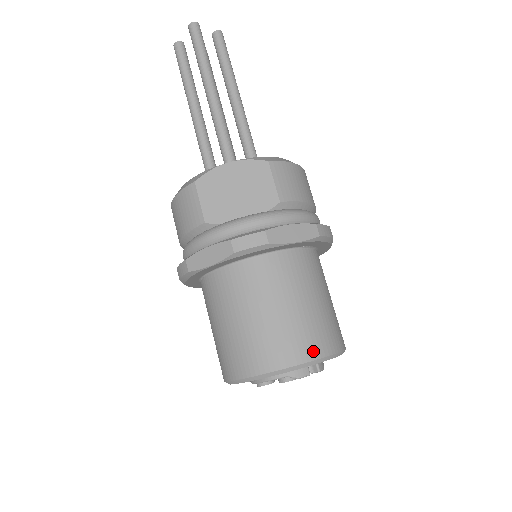
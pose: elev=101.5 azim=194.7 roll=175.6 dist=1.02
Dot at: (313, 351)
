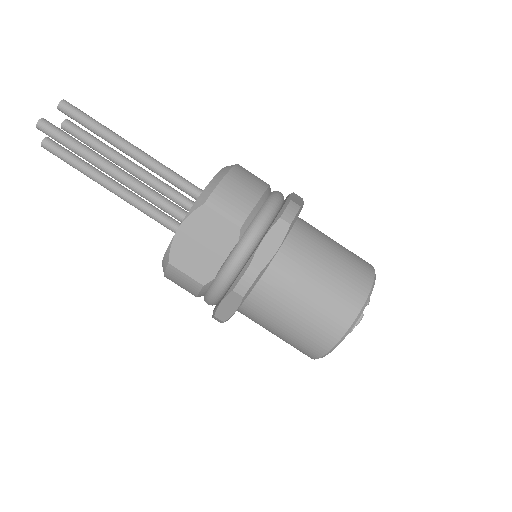
Dot at: (353, 307)
